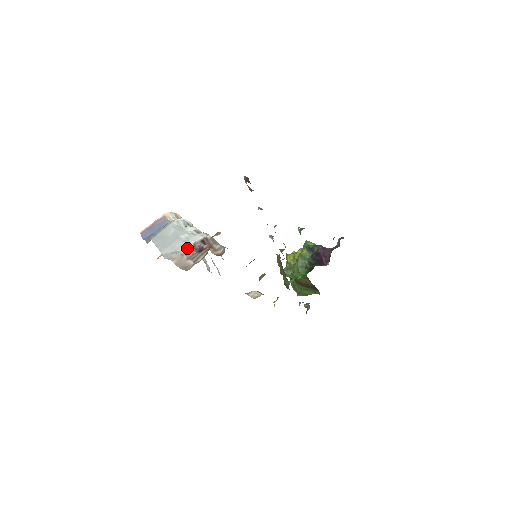
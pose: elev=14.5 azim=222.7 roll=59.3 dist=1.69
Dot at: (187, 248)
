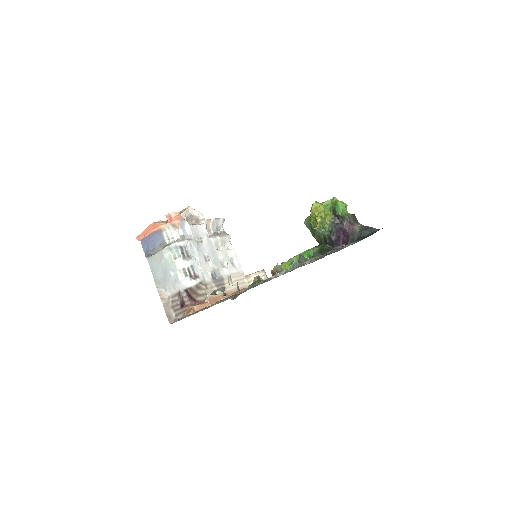
Dot at: (174, 292)
